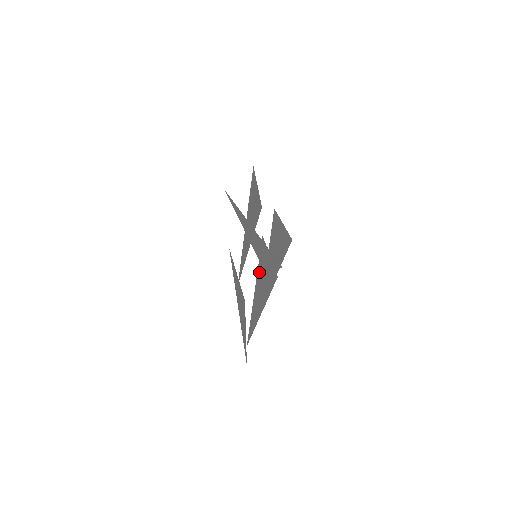
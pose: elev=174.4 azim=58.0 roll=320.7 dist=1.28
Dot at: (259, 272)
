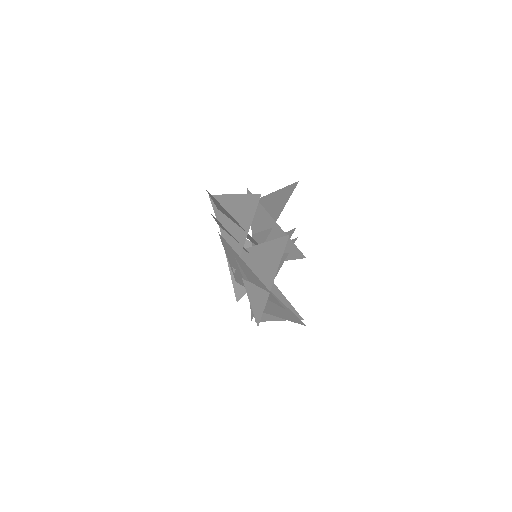
Dot at: occluded
